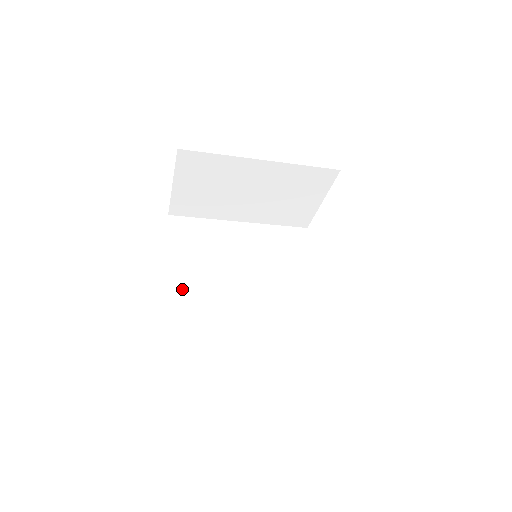
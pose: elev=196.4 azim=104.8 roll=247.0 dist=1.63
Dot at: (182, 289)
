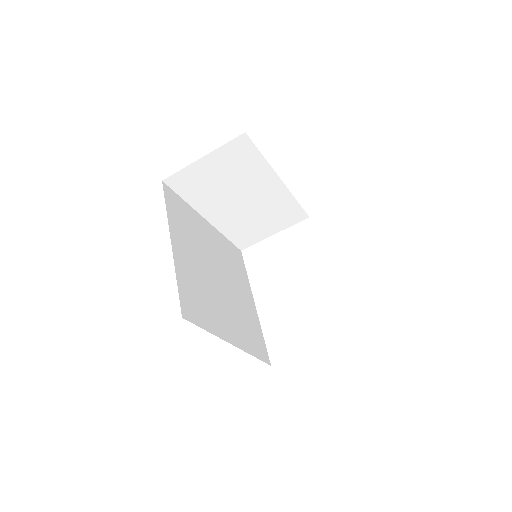
Dot at: (183, 259)
